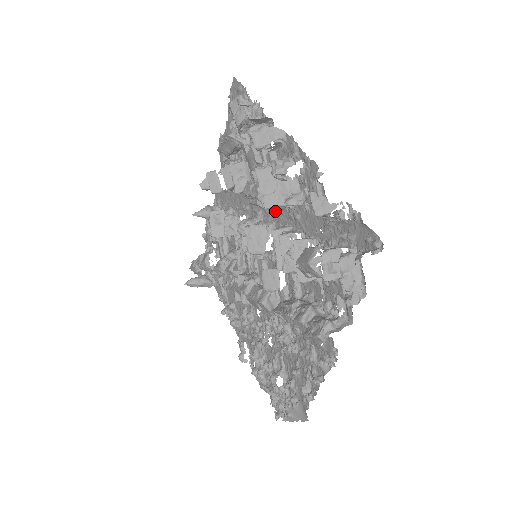
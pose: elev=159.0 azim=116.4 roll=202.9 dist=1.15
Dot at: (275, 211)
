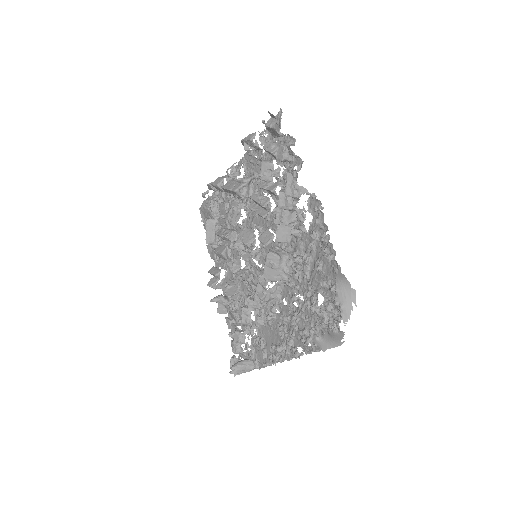
Dot at: (249, 215)
